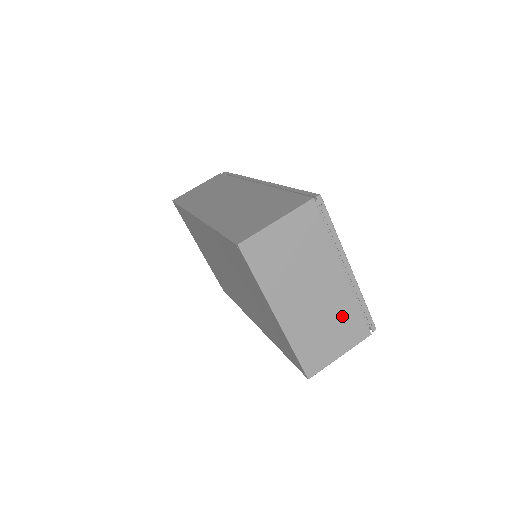
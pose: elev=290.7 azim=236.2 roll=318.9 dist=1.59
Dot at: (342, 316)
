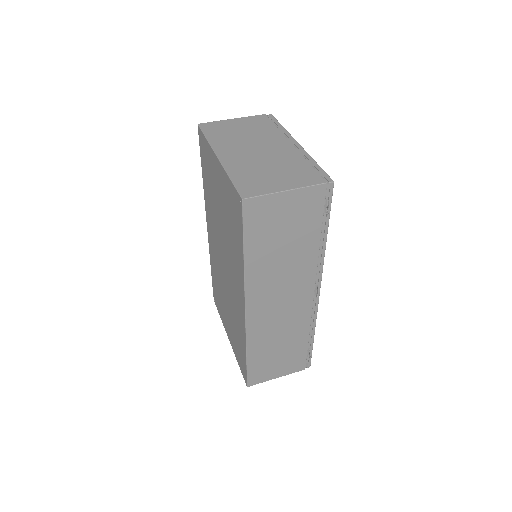
Dot at: (289, 166)
